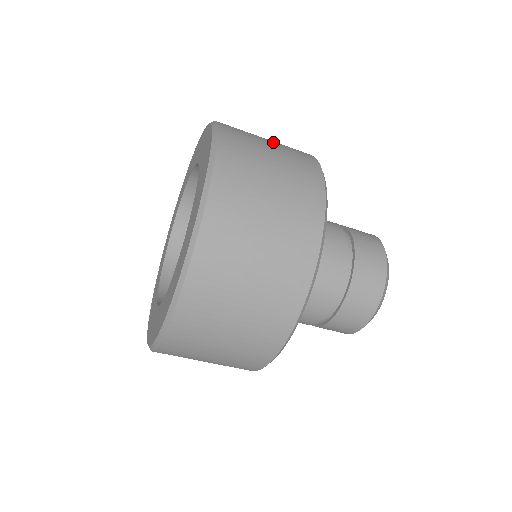
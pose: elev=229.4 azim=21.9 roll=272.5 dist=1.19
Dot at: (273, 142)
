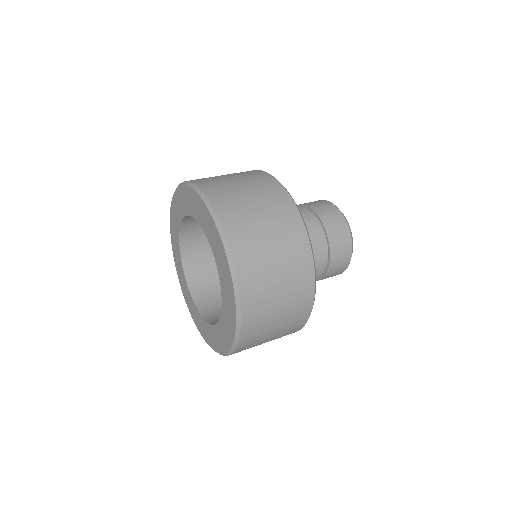
Dot at: occluded
